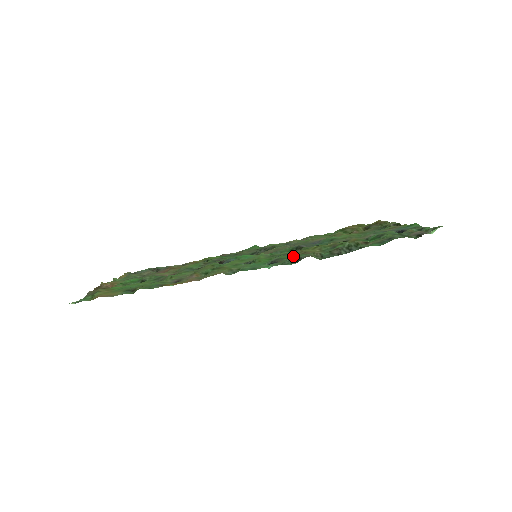
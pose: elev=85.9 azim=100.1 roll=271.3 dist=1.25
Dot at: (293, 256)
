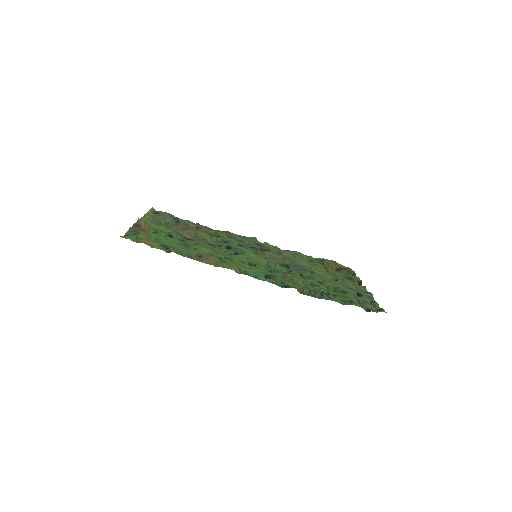
Dot at: (284, 278)
